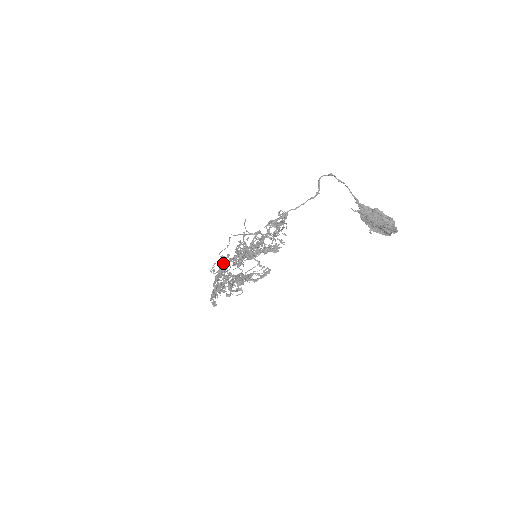
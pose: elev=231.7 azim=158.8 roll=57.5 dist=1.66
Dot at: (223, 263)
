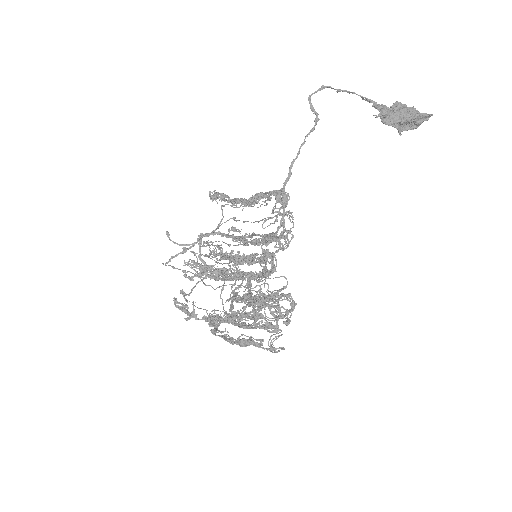
Dot at: (185, 307)
